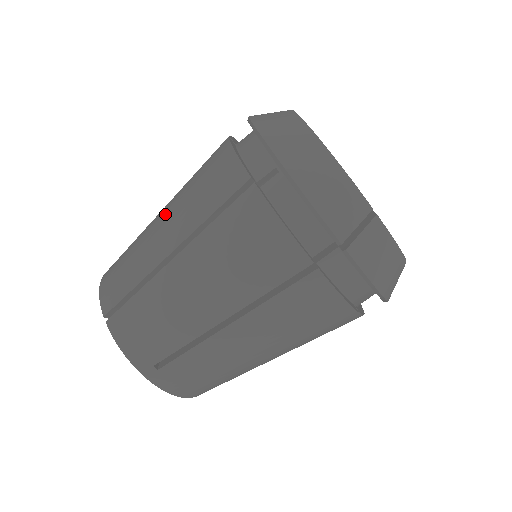
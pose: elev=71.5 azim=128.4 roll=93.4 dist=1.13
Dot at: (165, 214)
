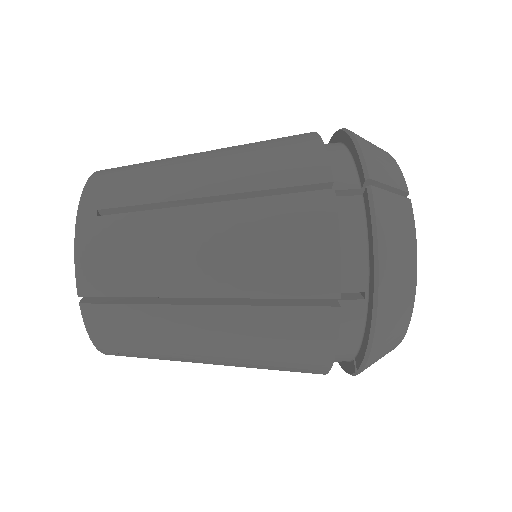
Dot at: occluded
